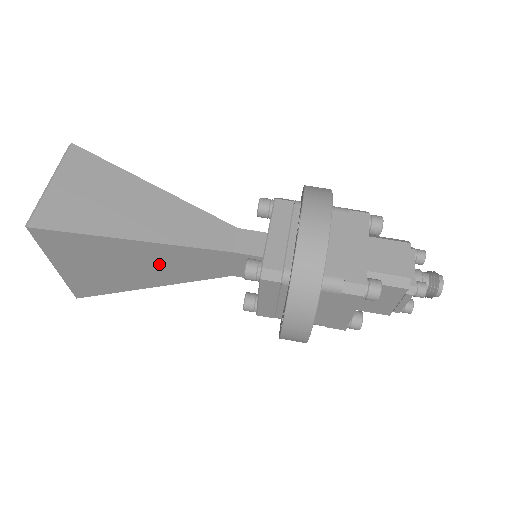
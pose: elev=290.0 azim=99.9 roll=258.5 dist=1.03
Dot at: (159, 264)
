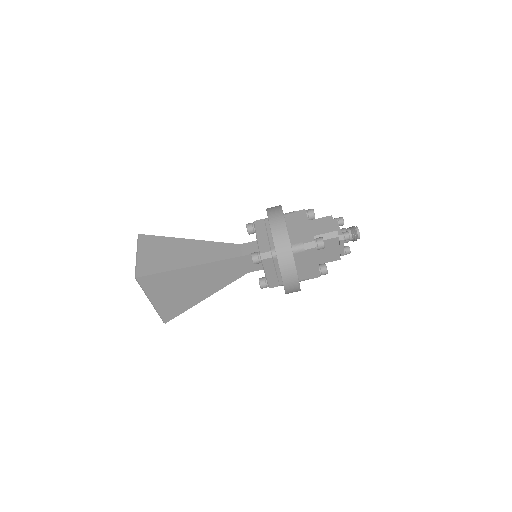
Dot at: (206, 279)
